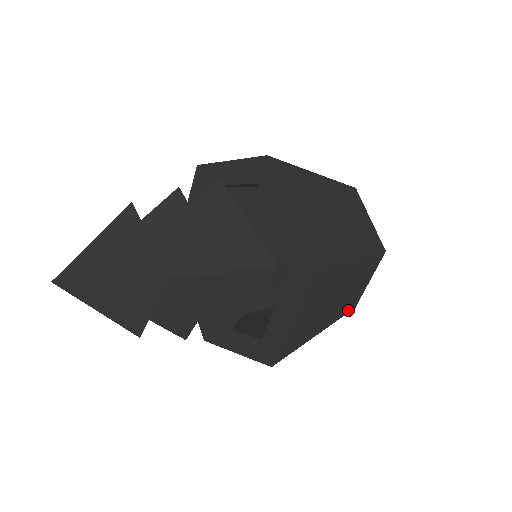
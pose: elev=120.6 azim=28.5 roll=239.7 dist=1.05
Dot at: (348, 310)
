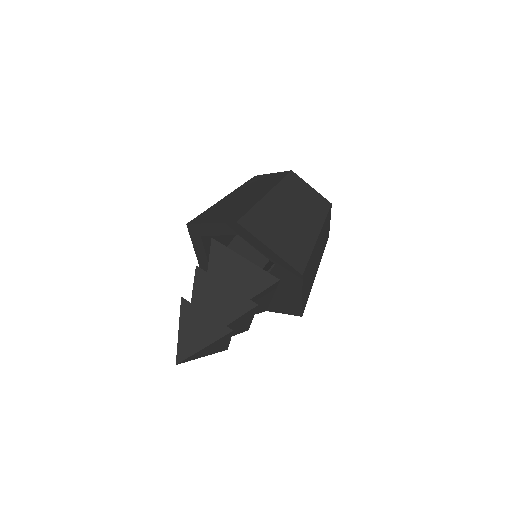
Dot at: occluded
